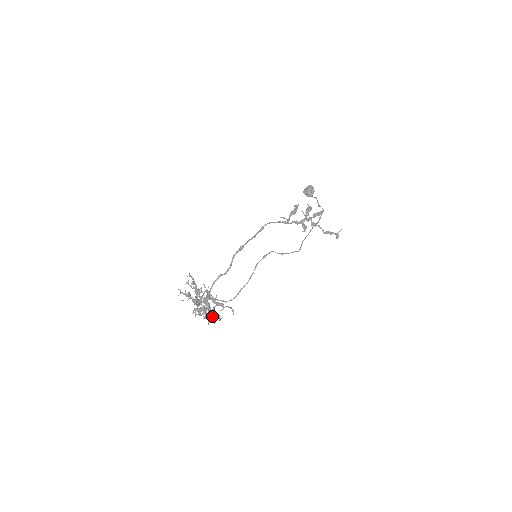
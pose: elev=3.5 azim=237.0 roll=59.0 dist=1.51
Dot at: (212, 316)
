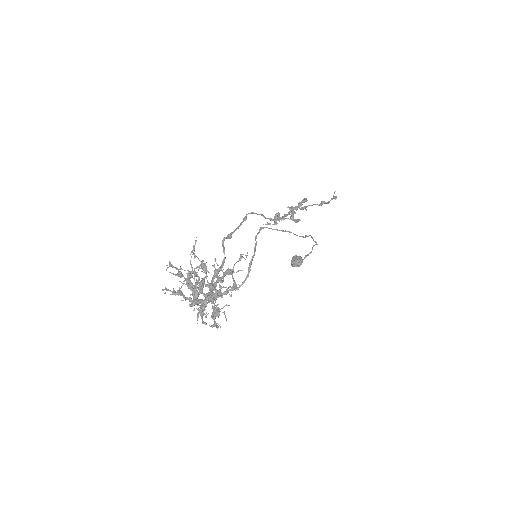
Dot at: (222, 287)
